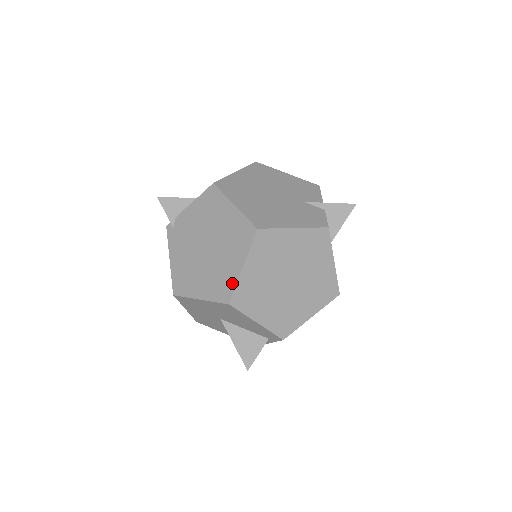
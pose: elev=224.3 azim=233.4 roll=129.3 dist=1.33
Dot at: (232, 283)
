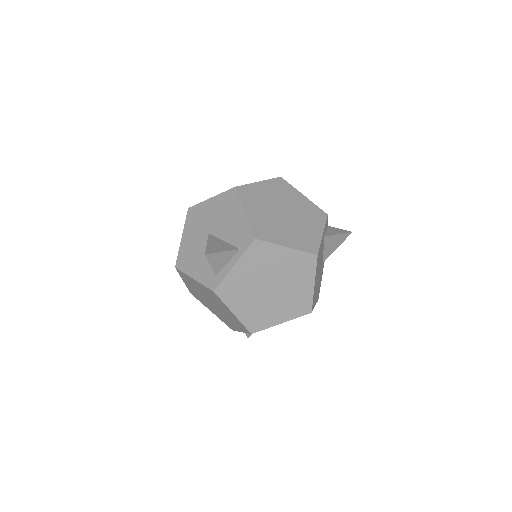
Dot at: (245, 185)
